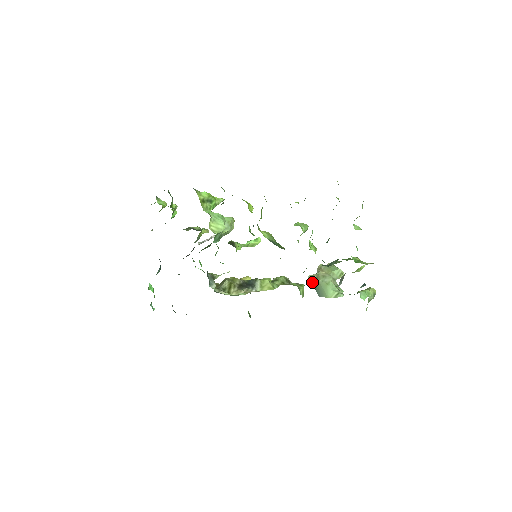
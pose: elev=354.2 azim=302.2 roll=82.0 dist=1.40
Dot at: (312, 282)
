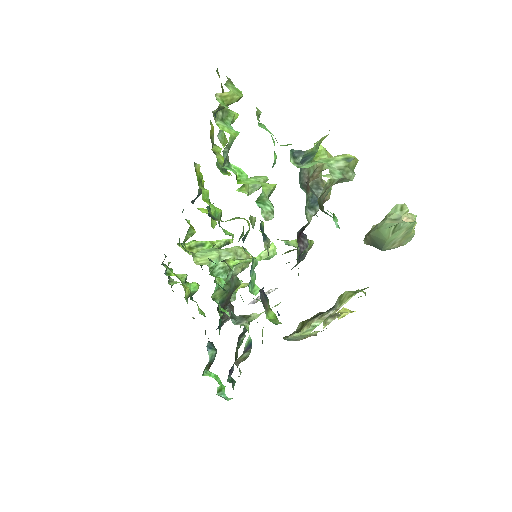
Dot at: (368, 244)
